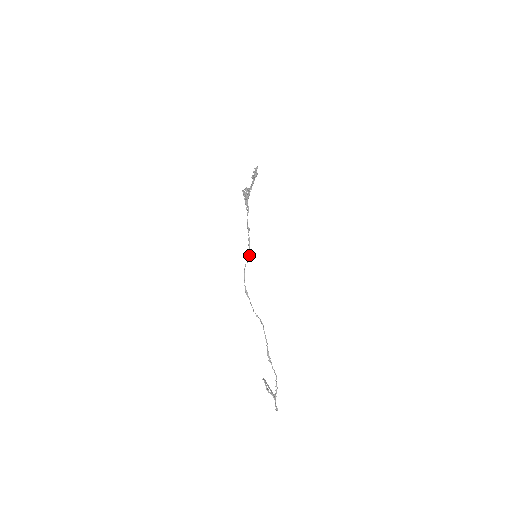
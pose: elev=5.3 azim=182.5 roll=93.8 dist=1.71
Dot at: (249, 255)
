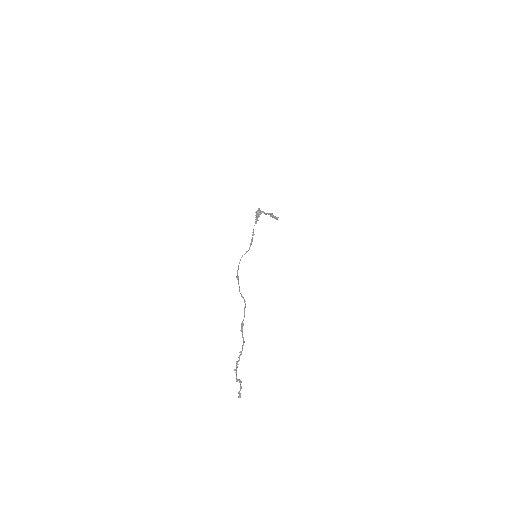
Dot at: (248, 250)
